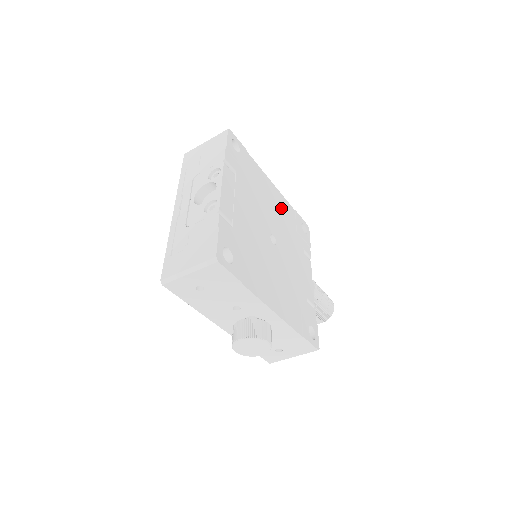
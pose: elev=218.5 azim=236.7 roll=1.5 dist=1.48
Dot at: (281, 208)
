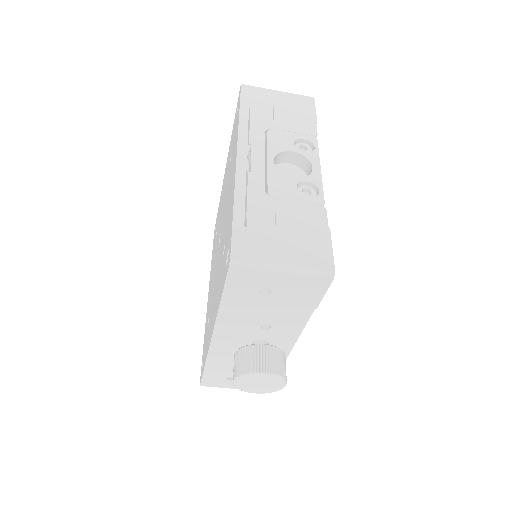
Dot at: occluded
